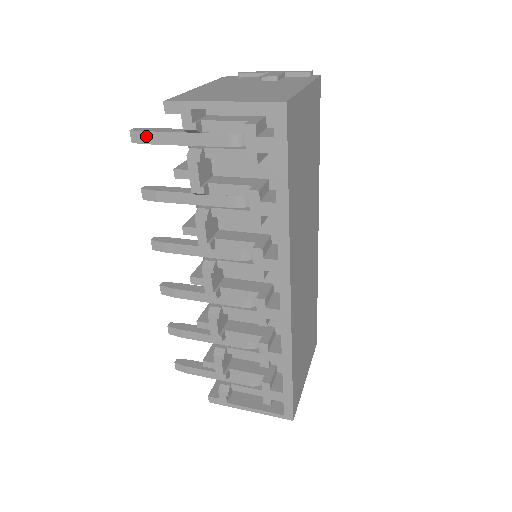
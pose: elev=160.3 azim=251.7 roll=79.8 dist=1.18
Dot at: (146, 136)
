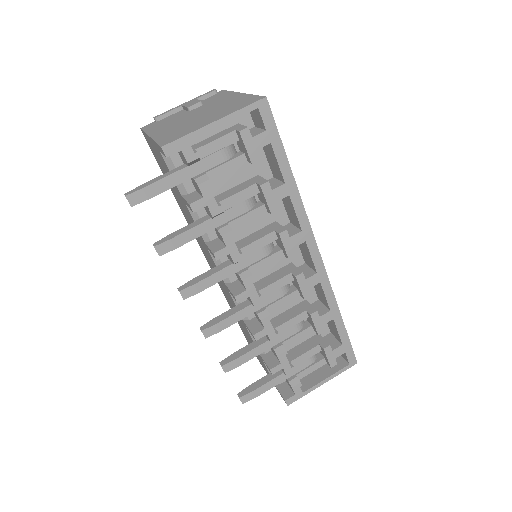
Dot at: (146, 192)
